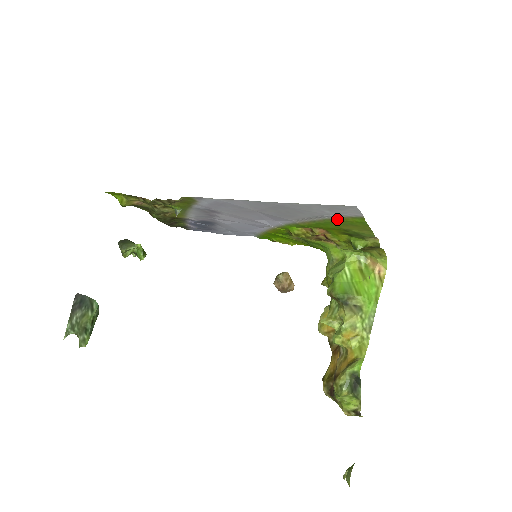
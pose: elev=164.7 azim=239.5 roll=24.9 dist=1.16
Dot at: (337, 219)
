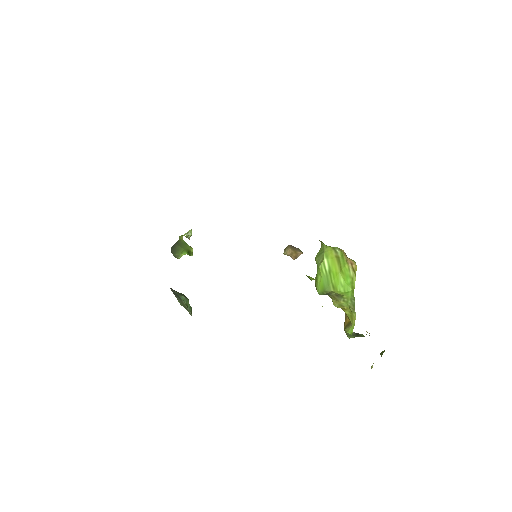
Dot at: occluded
